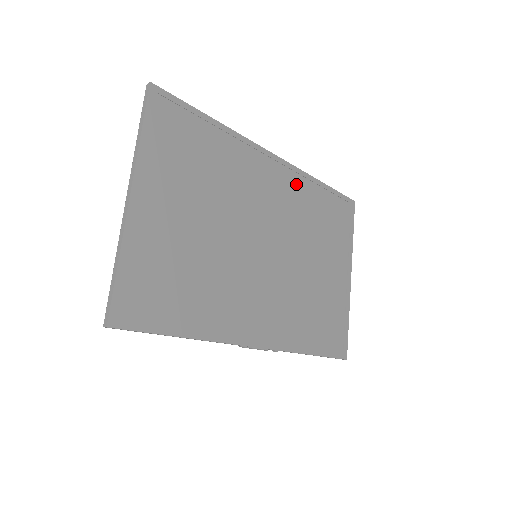
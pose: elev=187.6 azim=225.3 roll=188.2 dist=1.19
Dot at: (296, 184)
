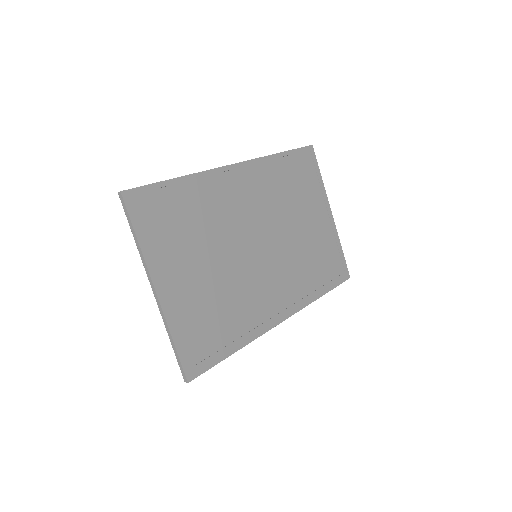
Dot at: (261, 173)
